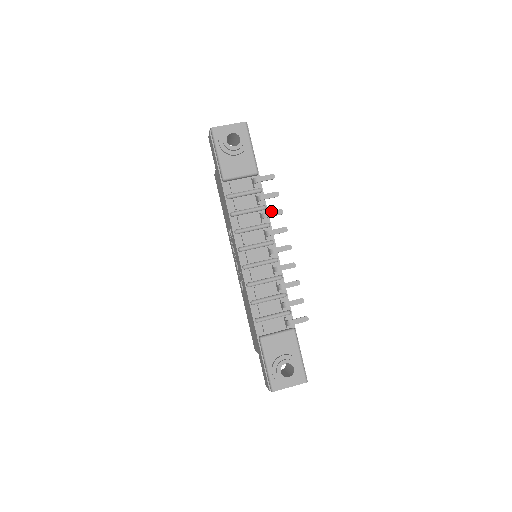
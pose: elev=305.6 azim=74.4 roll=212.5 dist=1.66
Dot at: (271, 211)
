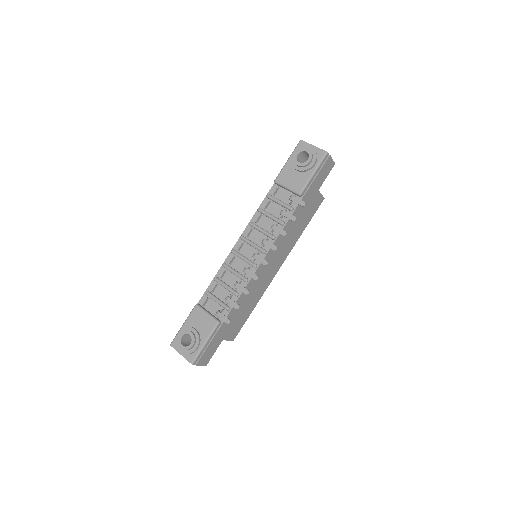
Dot at: occluded
